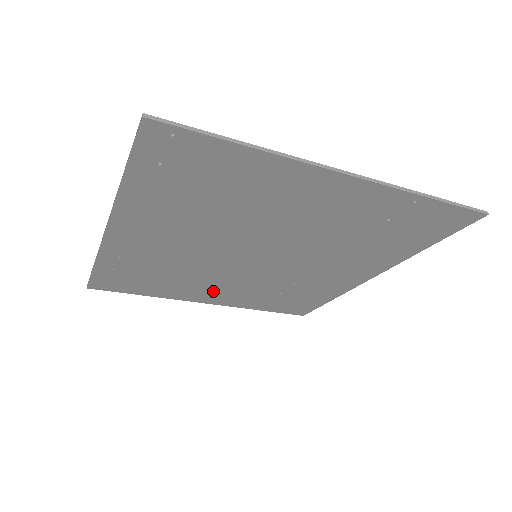
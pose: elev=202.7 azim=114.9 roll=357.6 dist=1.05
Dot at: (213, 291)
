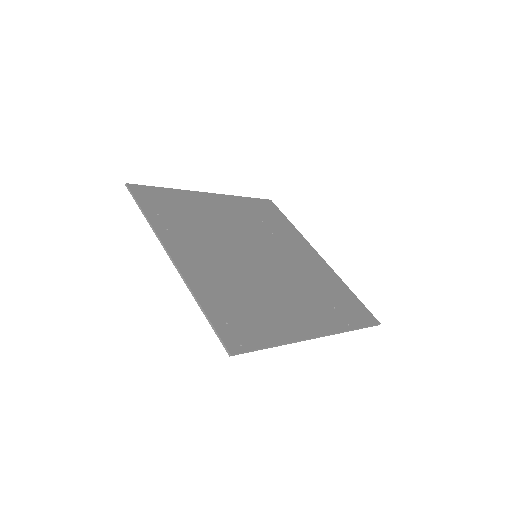
Dot at: (217, 210)
